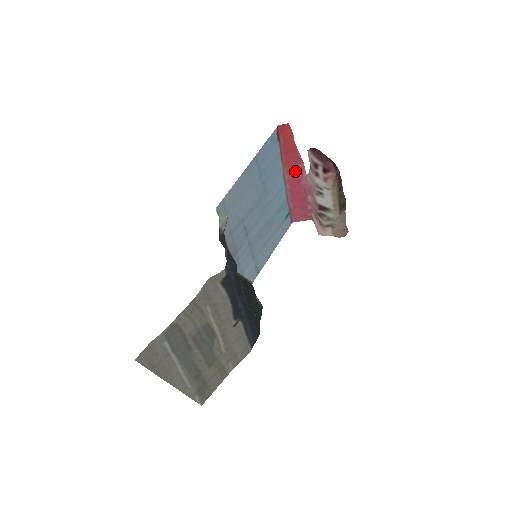
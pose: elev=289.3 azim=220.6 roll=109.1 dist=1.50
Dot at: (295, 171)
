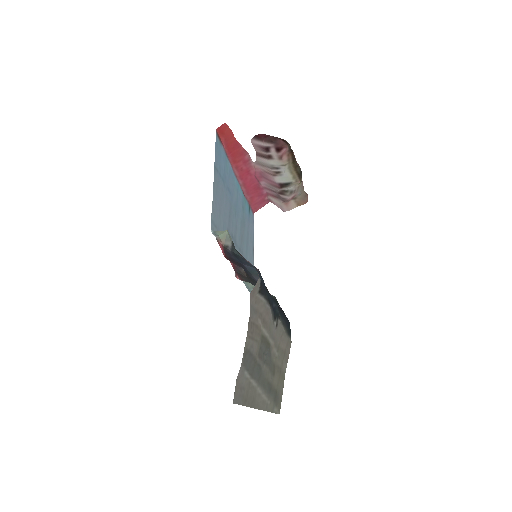
Dot at: (243, 165)
